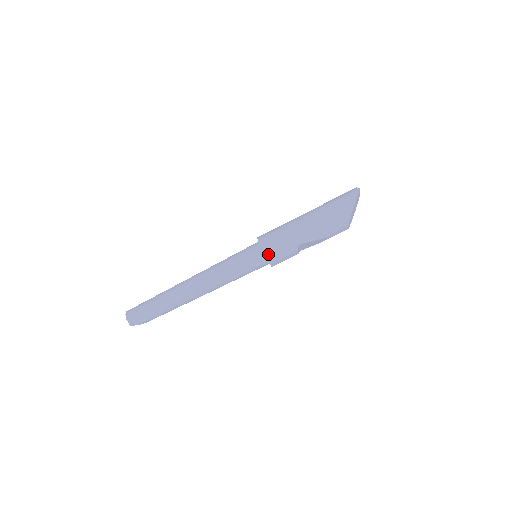
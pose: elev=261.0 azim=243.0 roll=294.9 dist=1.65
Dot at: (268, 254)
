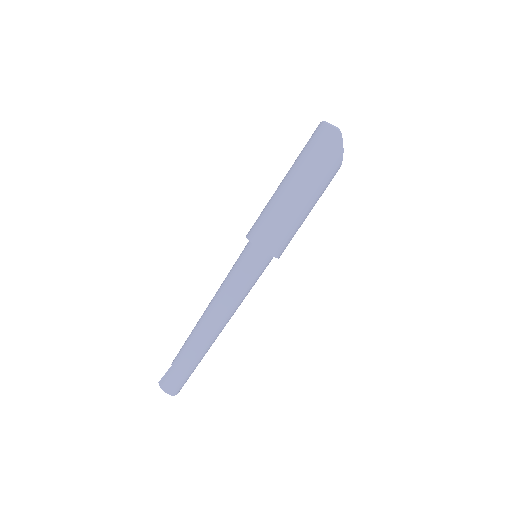
Dot at: (279, 255)
